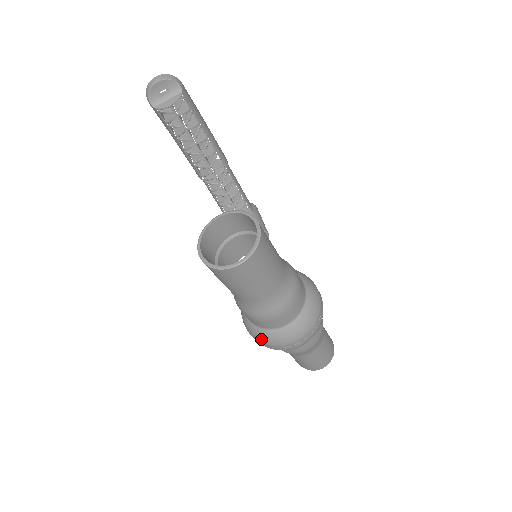
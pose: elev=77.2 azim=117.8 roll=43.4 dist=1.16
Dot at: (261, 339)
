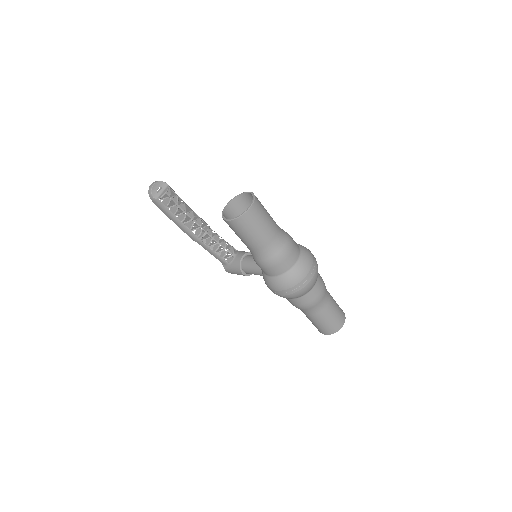
Dot at: (289, 283)
